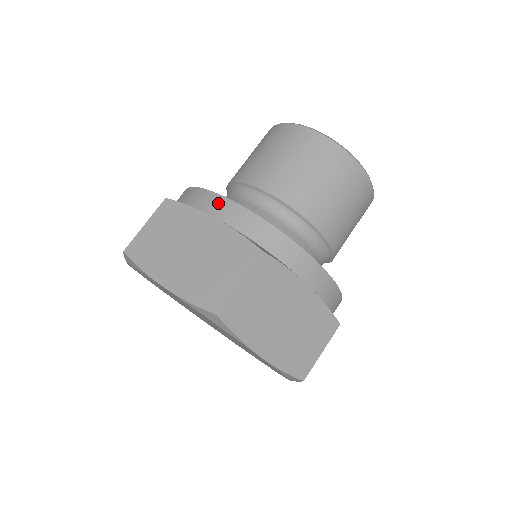
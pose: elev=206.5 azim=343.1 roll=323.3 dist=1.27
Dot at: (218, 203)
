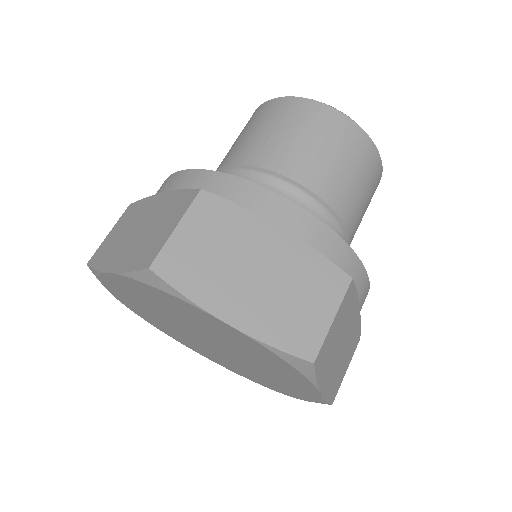
Dot at: (170, 180)
